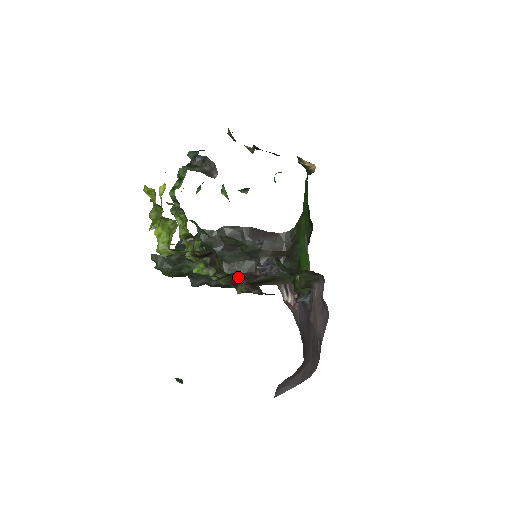
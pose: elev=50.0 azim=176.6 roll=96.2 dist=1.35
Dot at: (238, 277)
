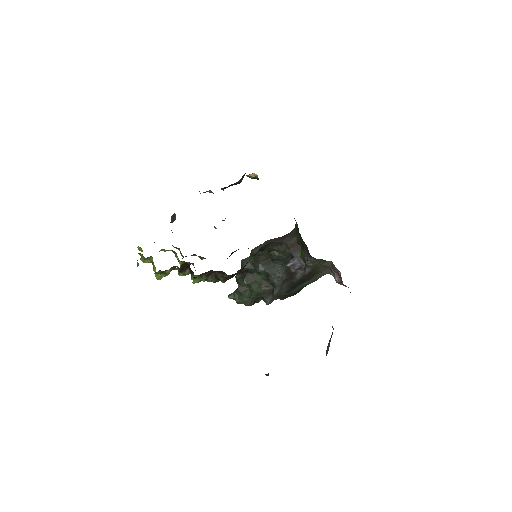
Dot at: (214, 272)
